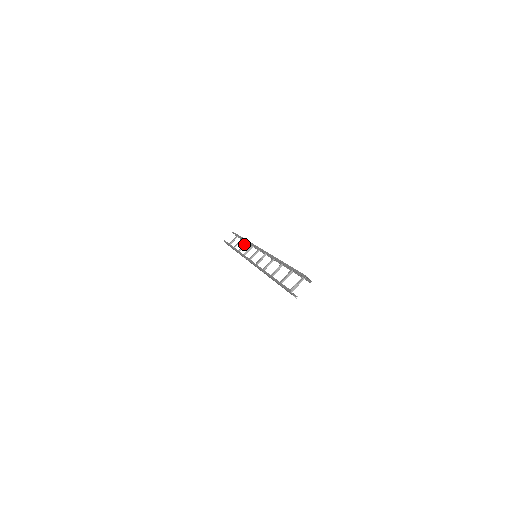
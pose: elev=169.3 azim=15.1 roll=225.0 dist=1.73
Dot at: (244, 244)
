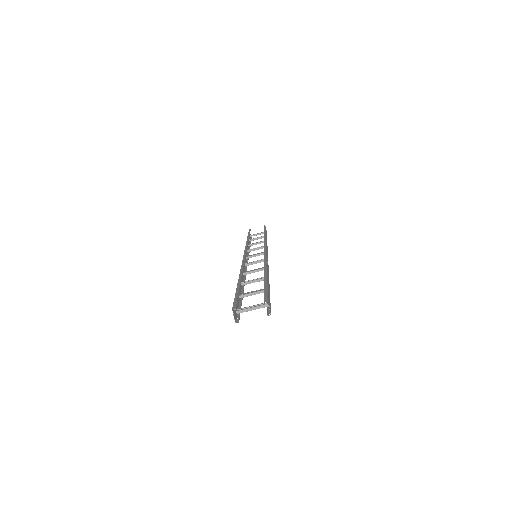
Dot at: (261, 241)
